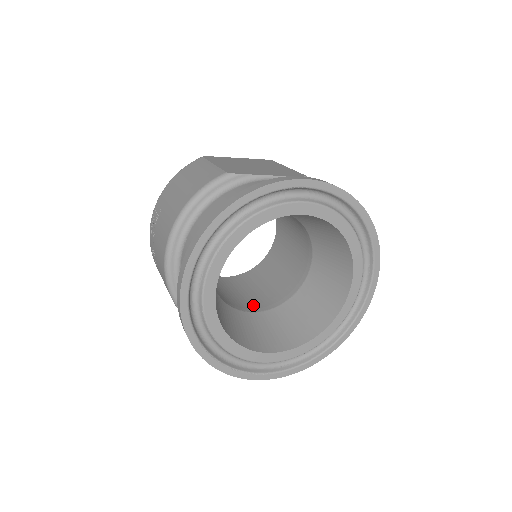
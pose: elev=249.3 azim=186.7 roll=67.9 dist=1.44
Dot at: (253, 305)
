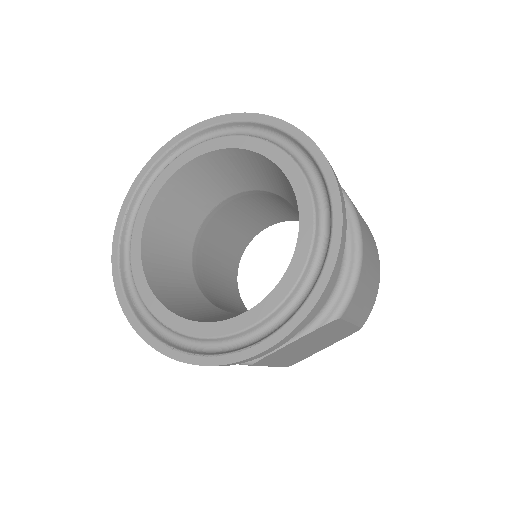
Dot at: occluded
